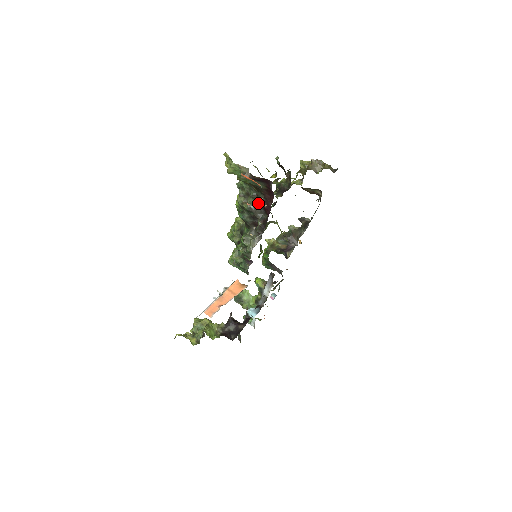
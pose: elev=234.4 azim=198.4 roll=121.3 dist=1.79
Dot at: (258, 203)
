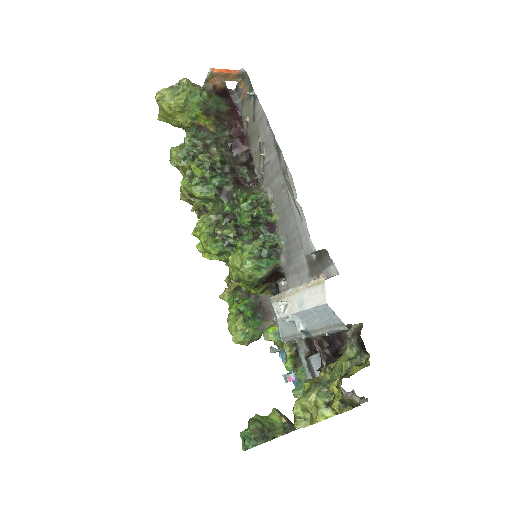
Dot at: (225, 148)
